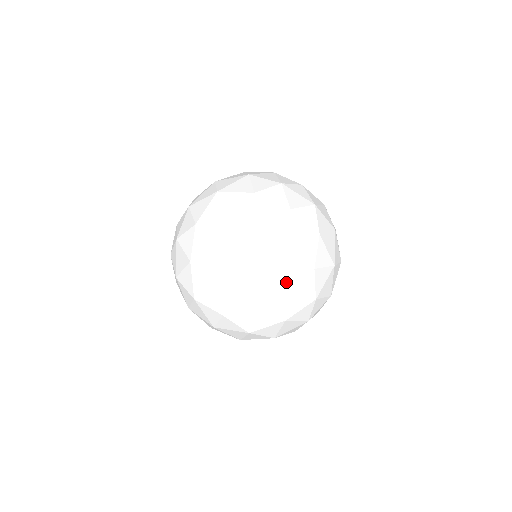
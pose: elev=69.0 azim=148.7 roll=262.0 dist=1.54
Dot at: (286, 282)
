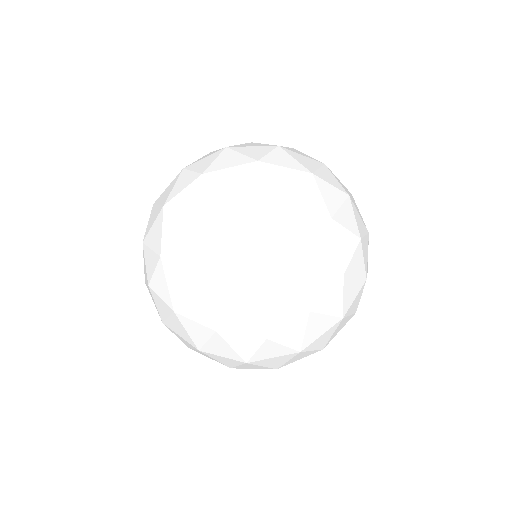
Dot at: occluded
